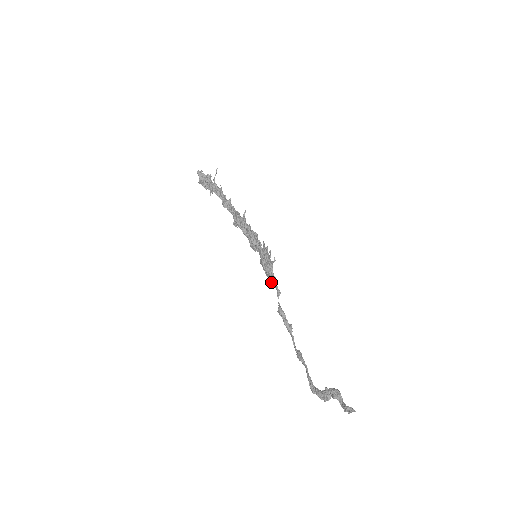
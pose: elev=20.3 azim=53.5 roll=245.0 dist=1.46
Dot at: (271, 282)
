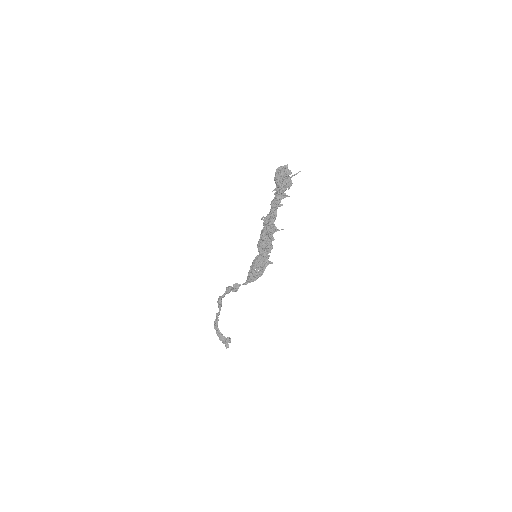
Dot at: (249, 277)
